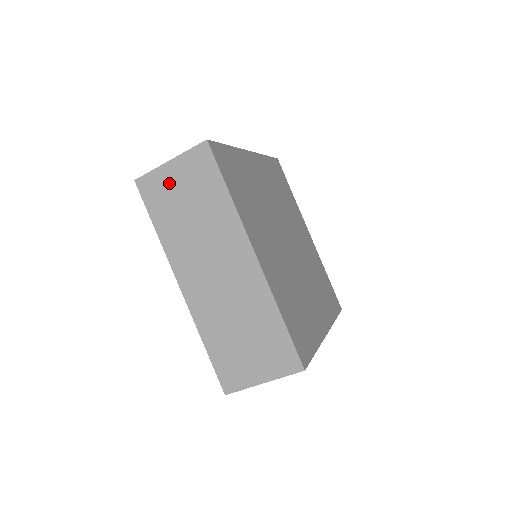
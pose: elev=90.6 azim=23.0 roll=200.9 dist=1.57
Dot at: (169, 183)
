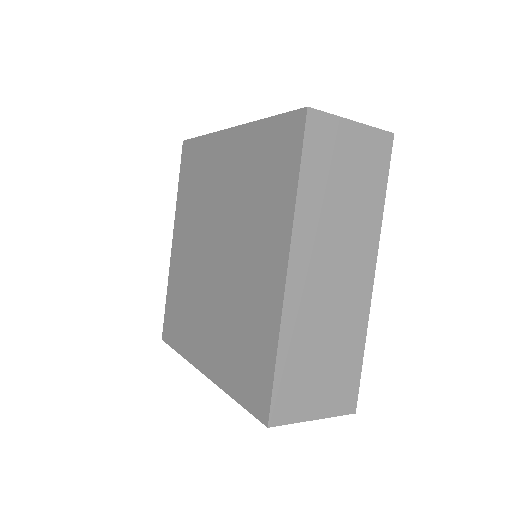
Dot at: (341, 144)
